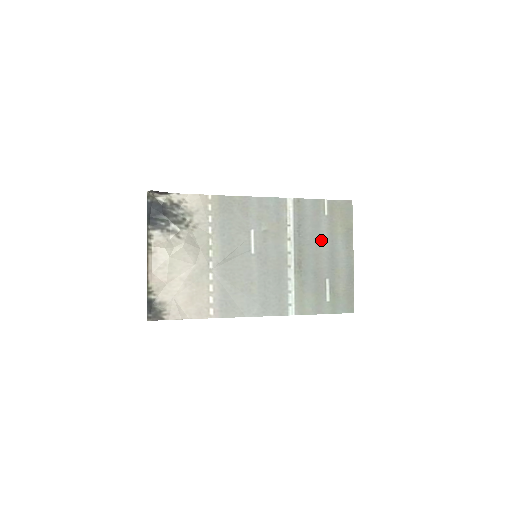
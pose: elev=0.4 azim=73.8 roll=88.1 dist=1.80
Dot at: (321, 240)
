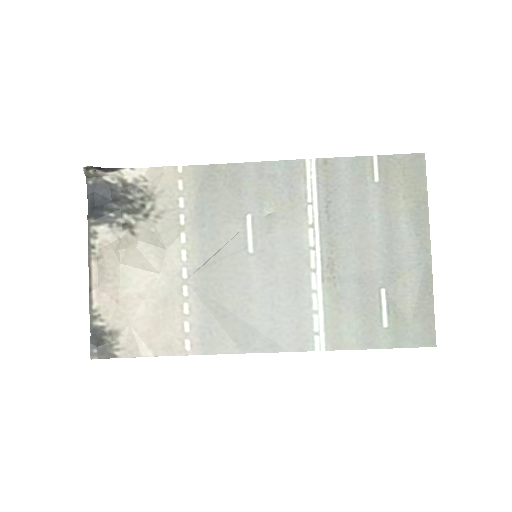
Dot at: (368, 224)
